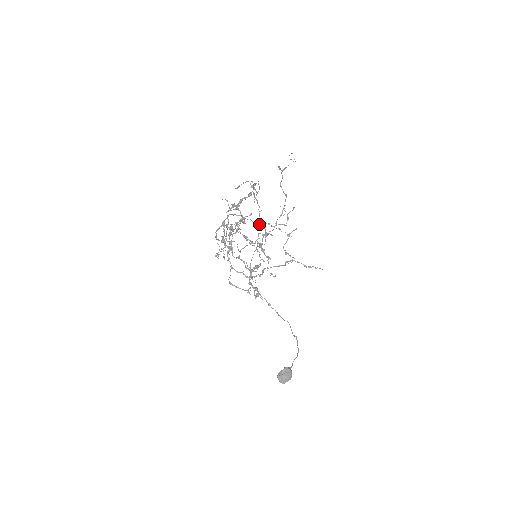
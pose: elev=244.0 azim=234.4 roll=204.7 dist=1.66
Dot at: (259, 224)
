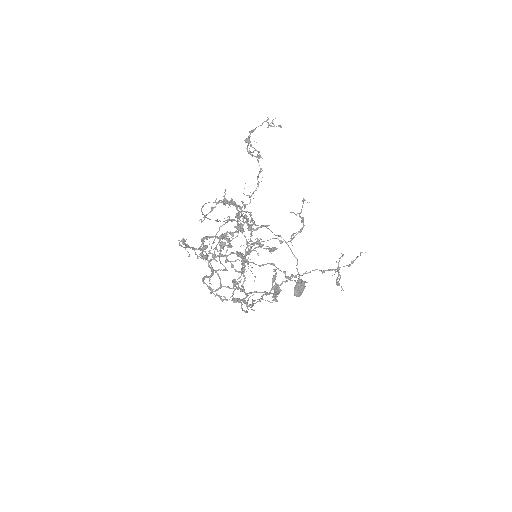
Dot at: occluded
